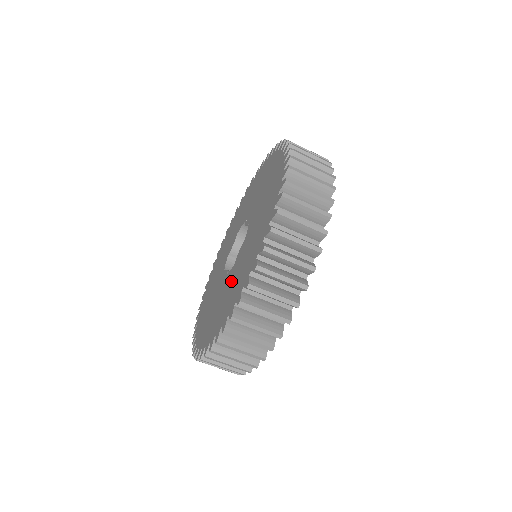
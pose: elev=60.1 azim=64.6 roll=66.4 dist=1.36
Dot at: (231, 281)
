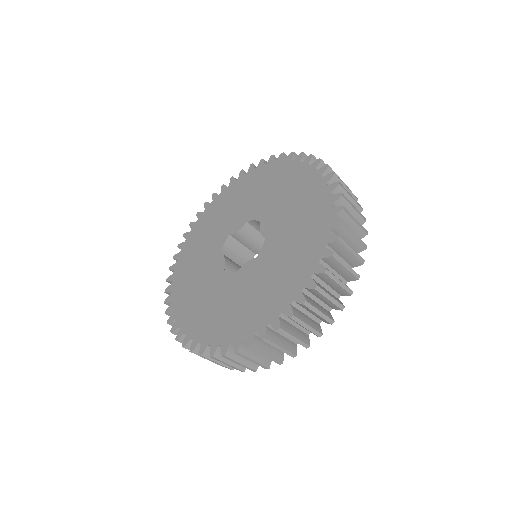
Dot at: (229, 295)
